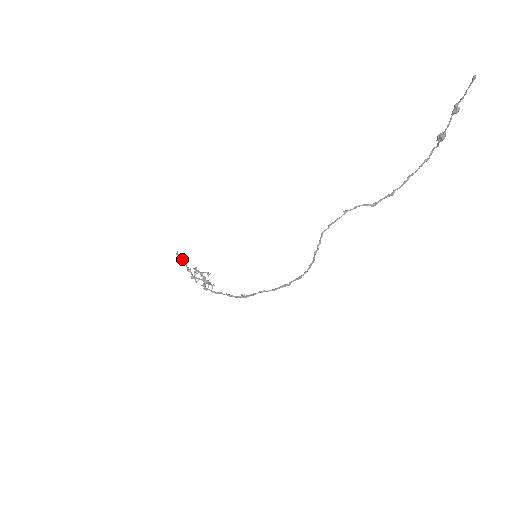
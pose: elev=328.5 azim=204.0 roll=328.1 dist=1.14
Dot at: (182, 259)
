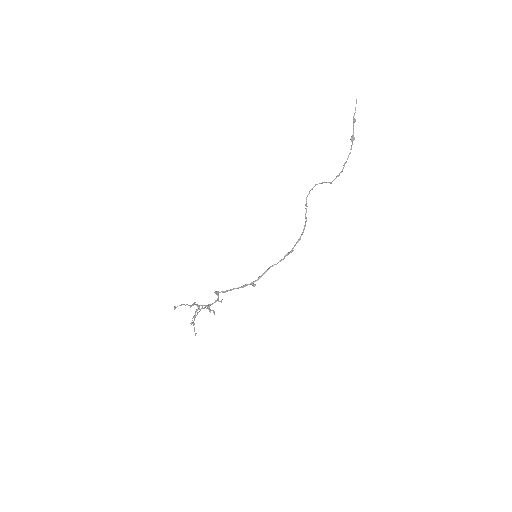
Dot at: (182, 304)
